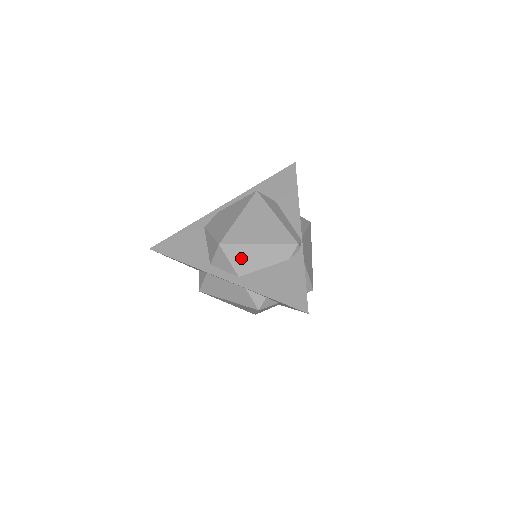
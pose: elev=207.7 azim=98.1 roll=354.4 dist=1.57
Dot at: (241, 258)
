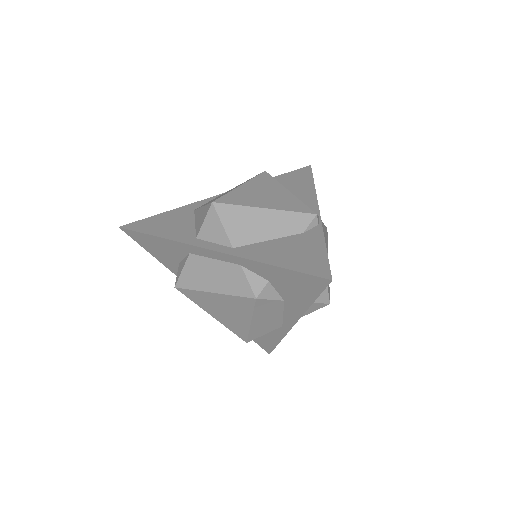
Dot at: (239, 223)
